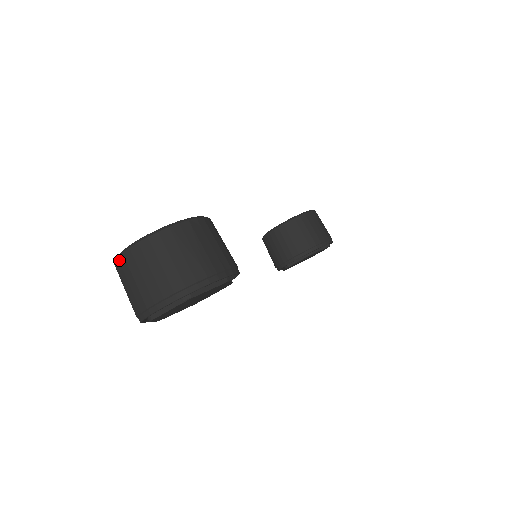
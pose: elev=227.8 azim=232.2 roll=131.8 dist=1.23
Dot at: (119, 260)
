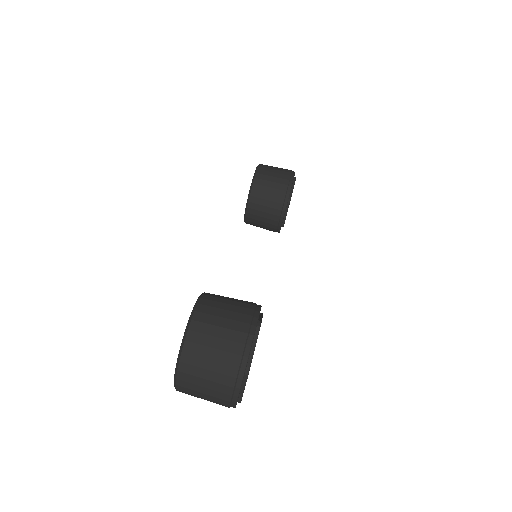
Dot at: (178, 390)
